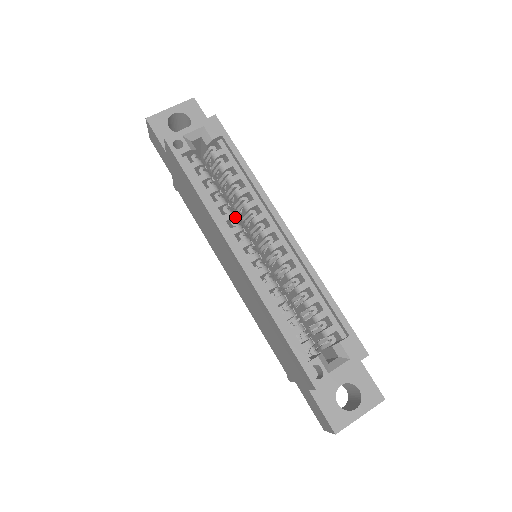
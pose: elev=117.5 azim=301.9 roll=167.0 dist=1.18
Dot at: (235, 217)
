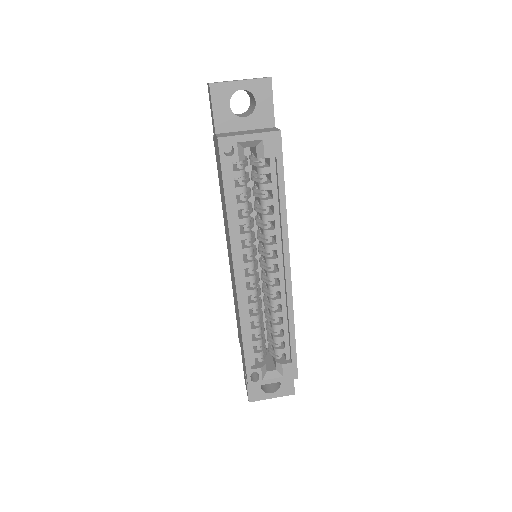
Dot at: (251, 236)
